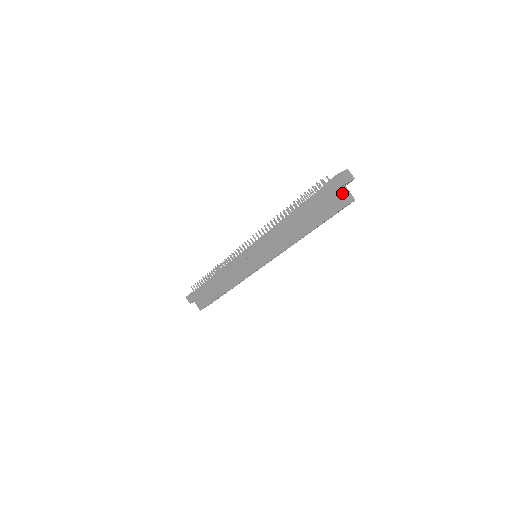
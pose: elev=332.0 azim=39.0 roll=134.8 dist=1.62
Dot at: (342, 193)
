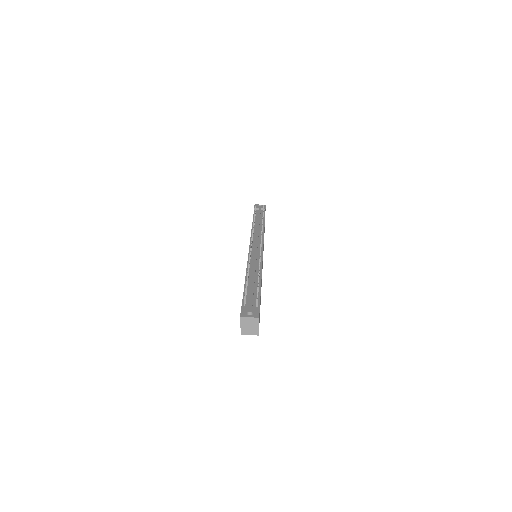
Dot at: occluded
